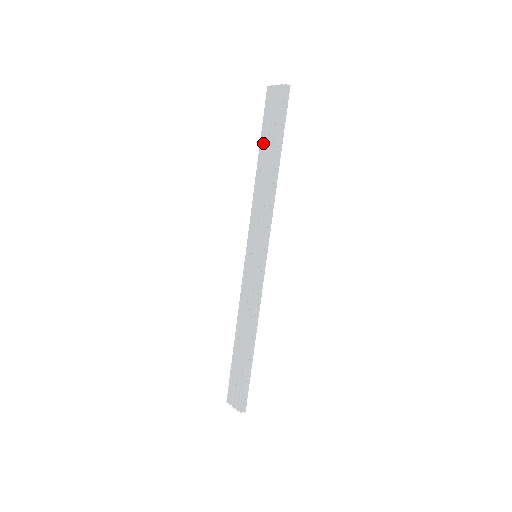
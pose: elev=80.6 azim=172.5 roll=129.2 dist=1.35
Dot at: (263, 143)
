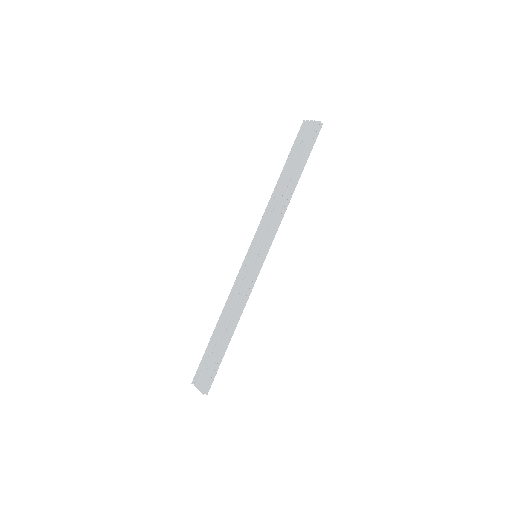
Dot at: (288, 164)
